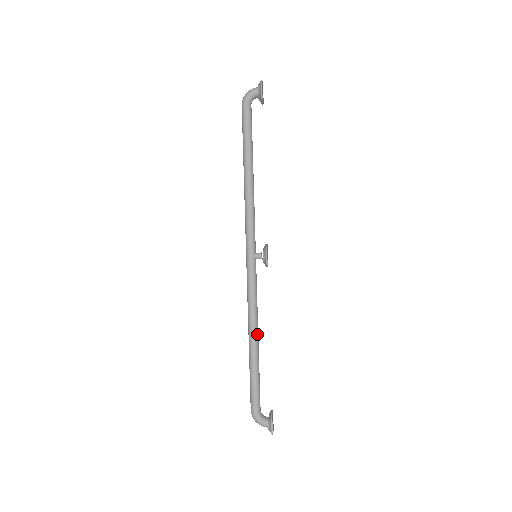
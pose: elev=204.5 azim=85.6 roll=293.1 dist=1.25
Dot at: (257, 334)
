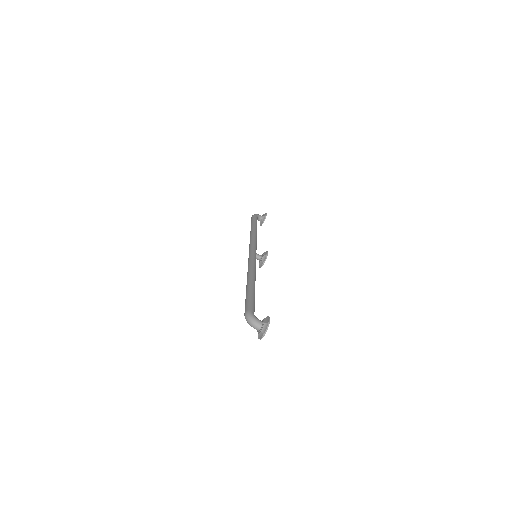
Dot at: (255, 280)
